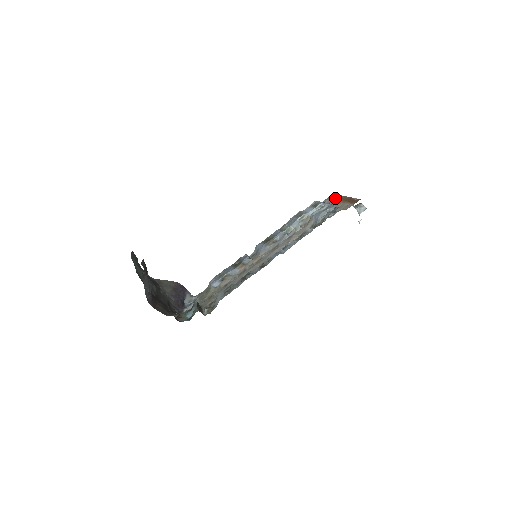
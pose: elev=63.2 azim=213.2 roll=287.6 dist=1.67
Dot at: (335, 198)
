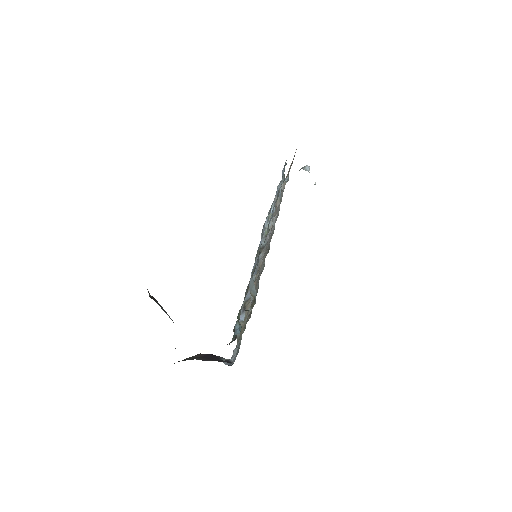
Dot at: occluded
